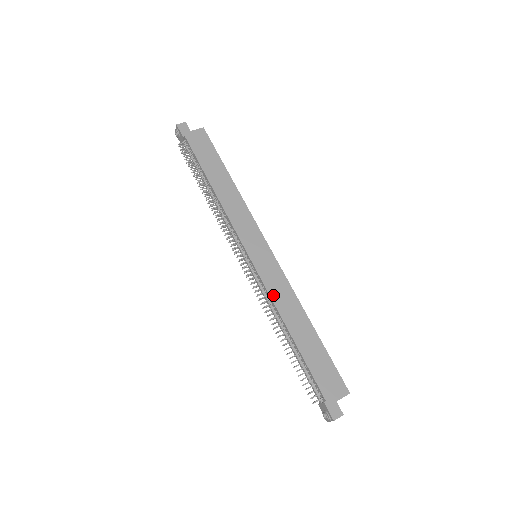
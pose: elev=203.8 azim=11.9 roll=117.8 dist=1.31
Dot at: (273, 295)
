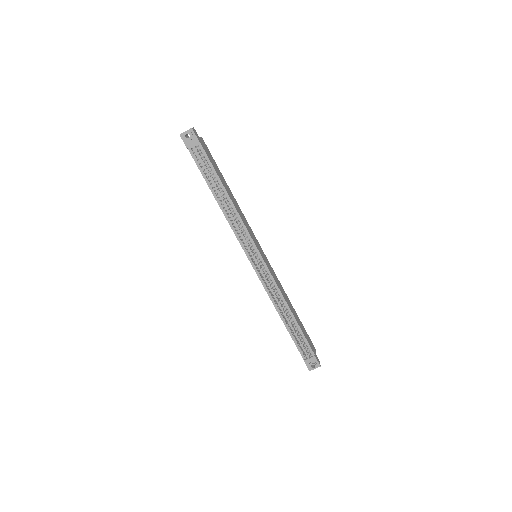
Dot at: (278, 286)
